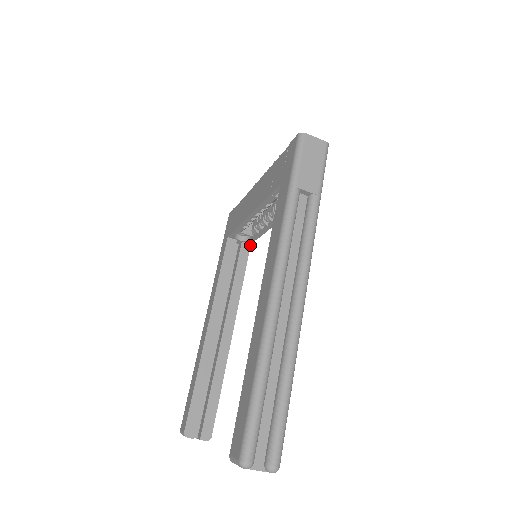
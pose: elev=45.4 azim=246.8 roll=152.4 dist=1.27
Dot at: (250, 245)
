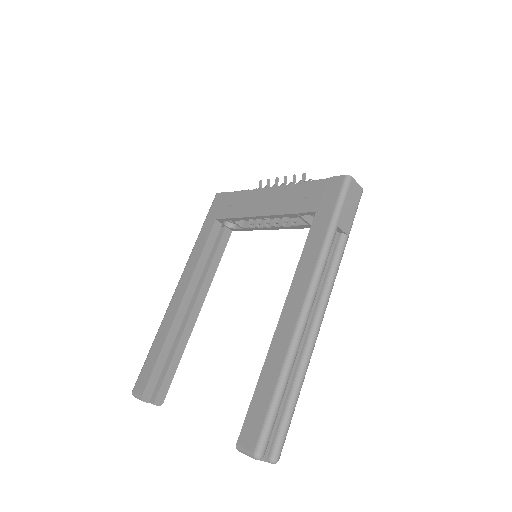
Dot at: occluded
